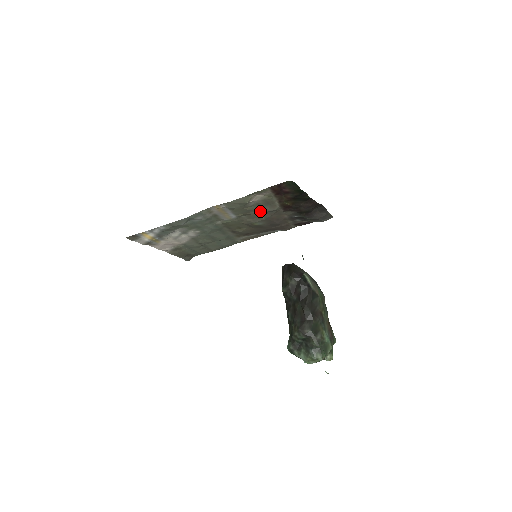
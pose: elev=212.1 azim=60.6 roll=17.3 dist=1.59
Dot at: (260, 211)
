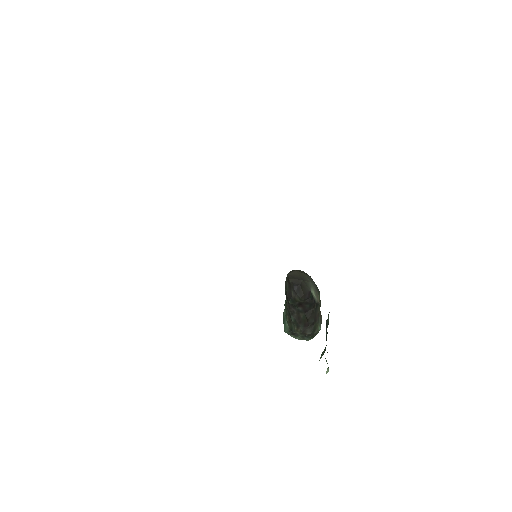
Dot at: occluded
